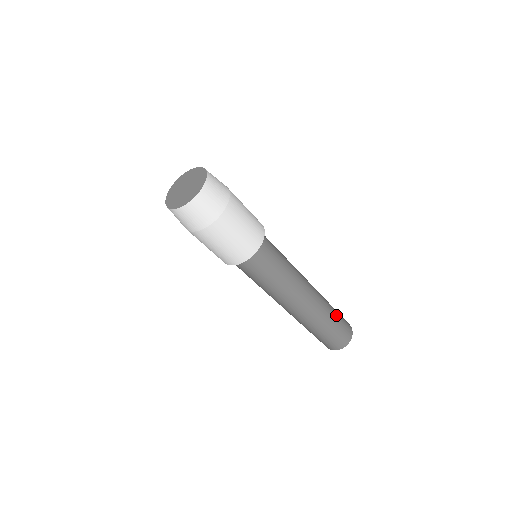
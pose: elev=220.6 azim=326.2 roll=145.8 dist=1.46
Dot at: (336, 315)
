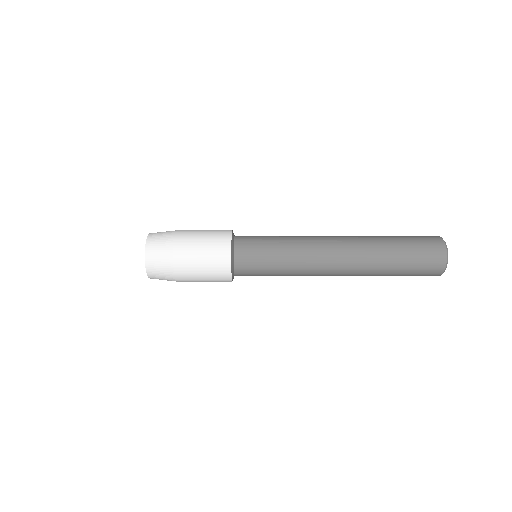
Dot at: (397, 239)
